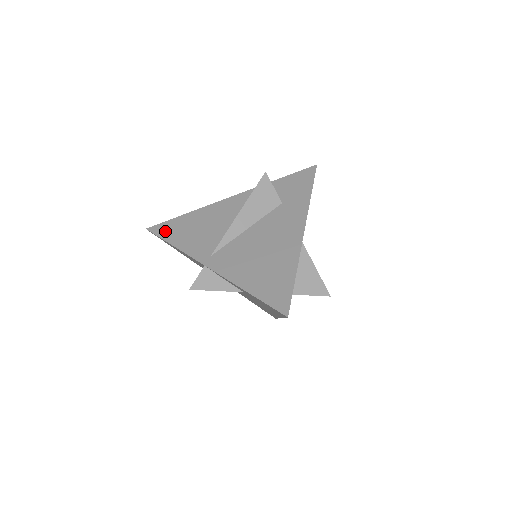
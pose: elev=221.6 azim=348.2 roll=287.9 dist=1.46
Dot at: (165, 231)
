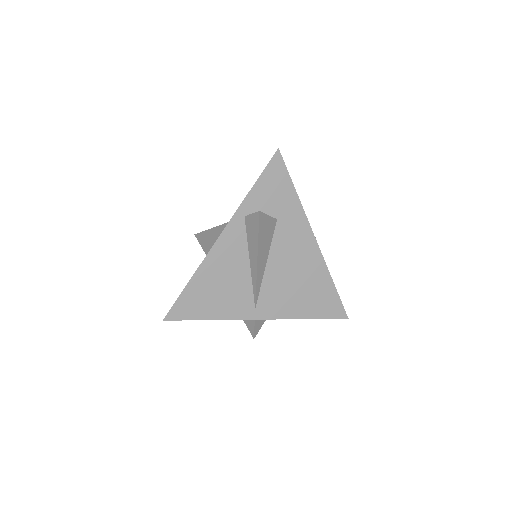
Dot at: (187, 312)
